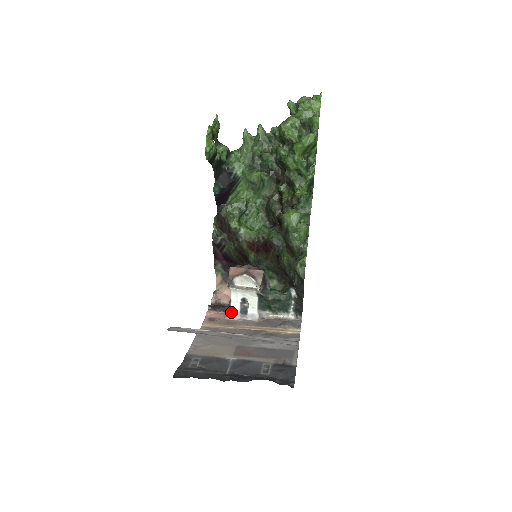
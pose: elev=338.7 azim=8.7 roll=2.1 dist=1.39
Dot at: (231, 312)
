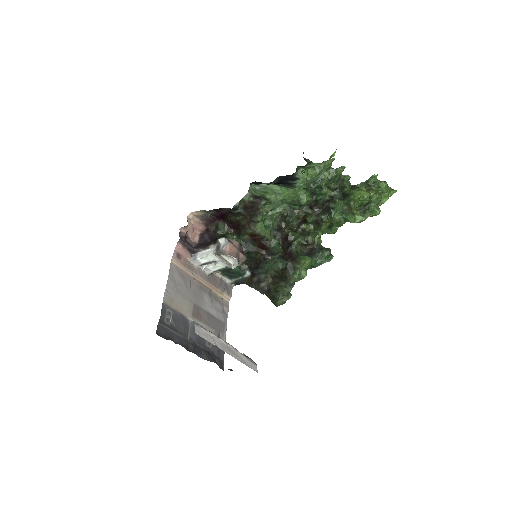
Dot at: (197, 260)
